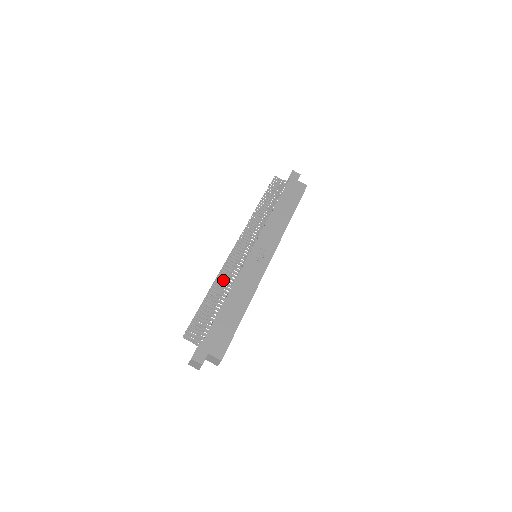
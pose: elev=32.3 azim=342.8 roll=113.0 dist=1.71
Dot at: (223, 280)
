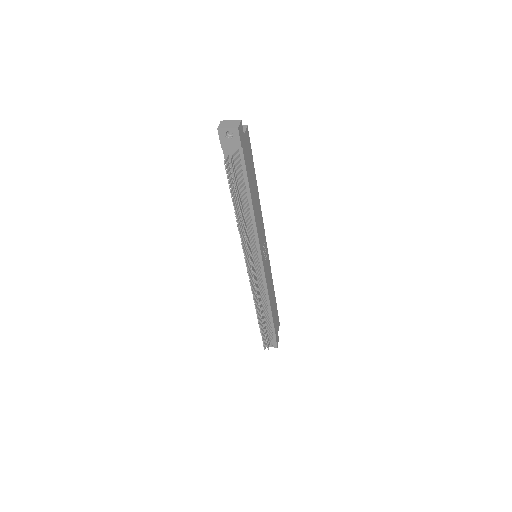
Dot at: (261, 303)
